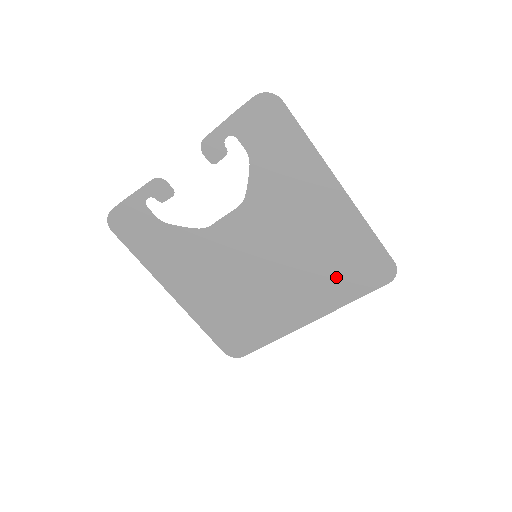
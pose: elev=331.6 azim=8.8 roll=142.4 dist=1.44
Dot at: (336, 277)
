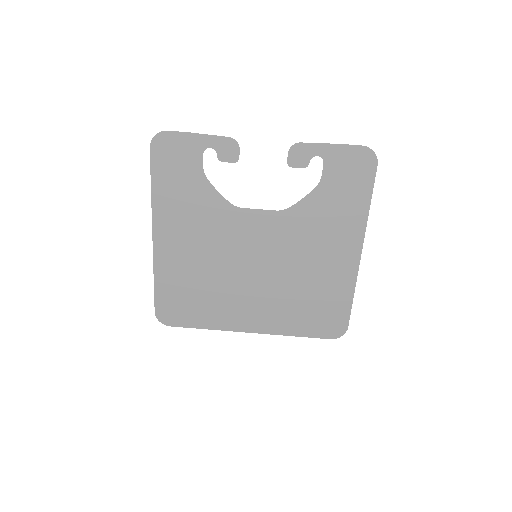
Dot at: (300, 311)
